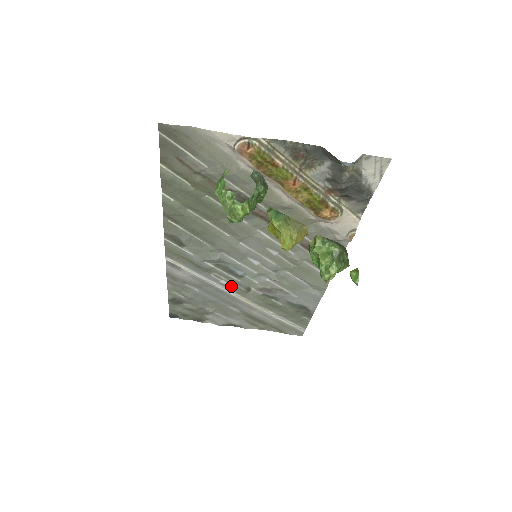
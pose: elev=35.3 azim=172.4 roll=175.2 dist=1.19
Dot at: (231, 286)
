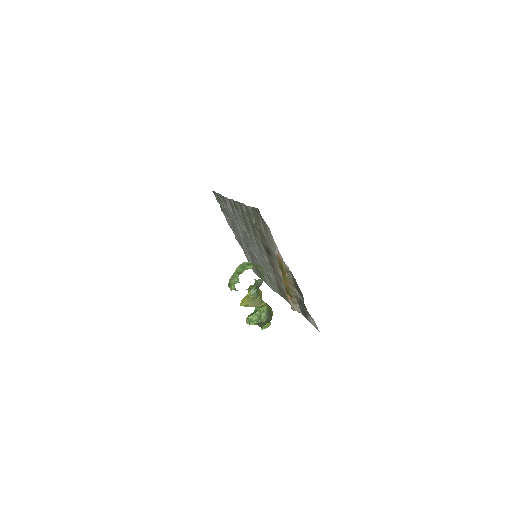
Dot at: (242, 235)
